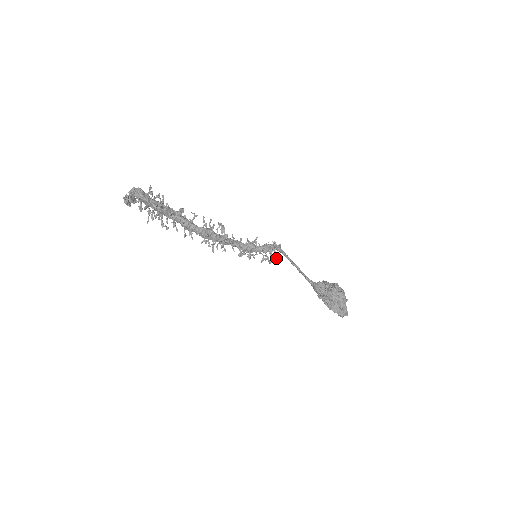
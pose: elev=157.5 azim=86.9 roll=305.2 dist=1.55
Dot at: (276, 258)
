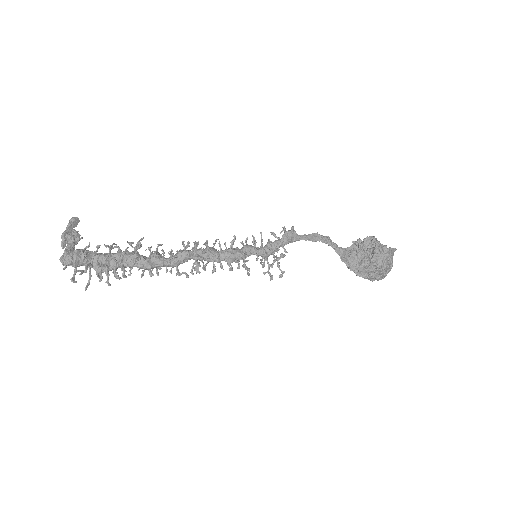
Dot at: (285, 252)
